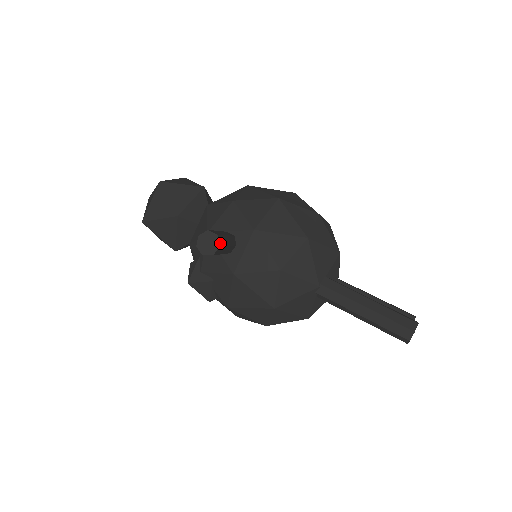
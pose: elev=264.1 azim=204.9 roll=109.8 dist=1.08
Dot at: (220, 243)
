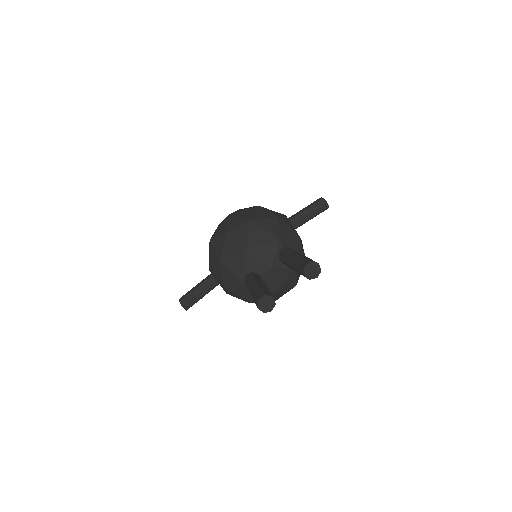
Dot at: (183, 304)
